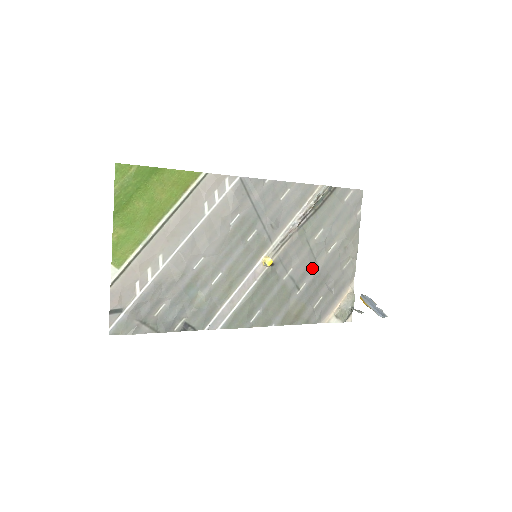
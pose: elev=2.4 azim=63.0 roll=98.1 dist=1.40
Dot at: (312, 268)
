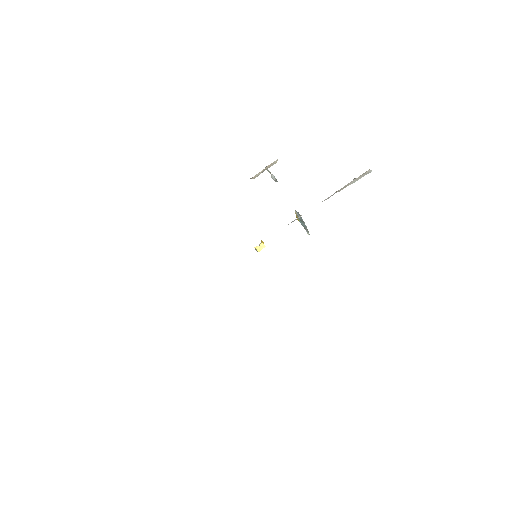
Dot at: occluded
